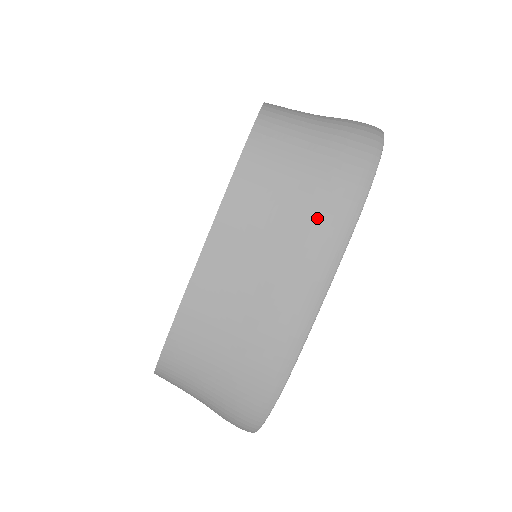
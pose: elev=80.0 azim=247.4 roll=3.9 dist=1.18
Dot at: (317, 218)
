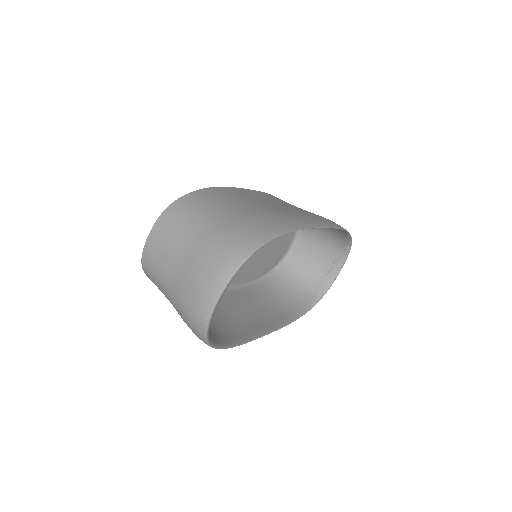
Dot at: occluded
